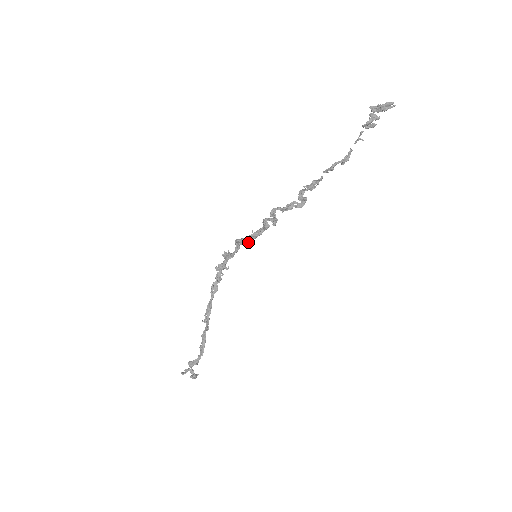
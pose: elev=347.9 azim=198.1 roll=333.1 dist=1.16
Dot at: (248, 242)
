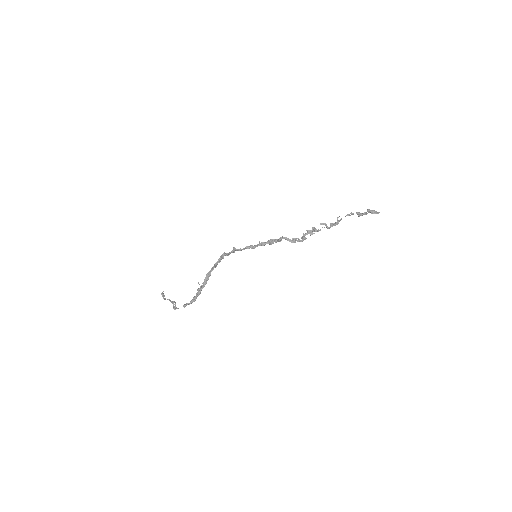
Dot at: (254, 248)
